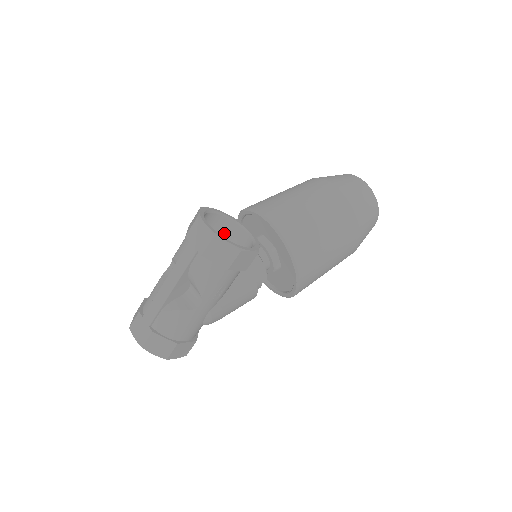
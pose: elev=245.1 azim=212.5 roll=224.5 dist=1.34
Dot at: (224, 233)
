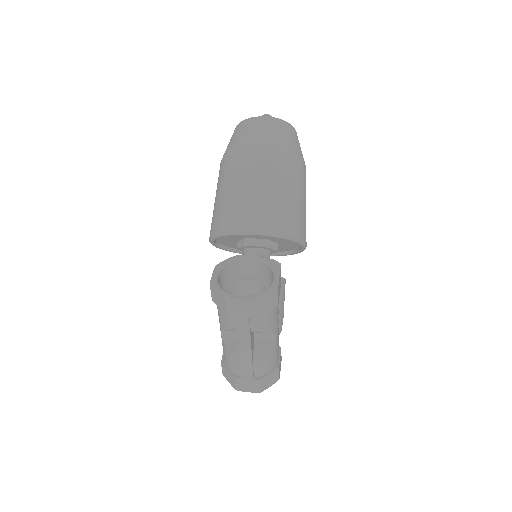
Dot at: (232, 274)
